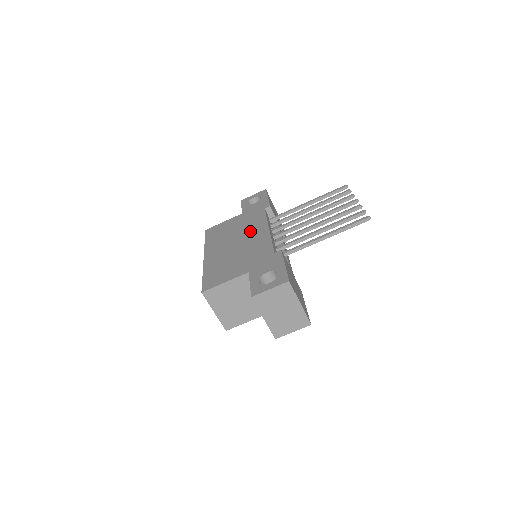
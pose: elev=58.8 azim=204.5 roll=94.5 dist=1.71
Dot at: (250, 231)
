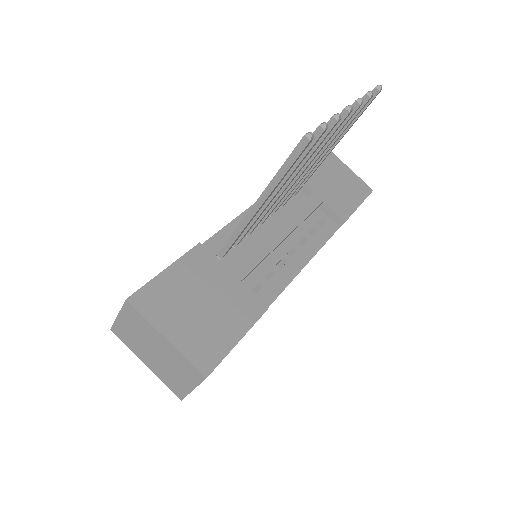
Dot at: occluded
